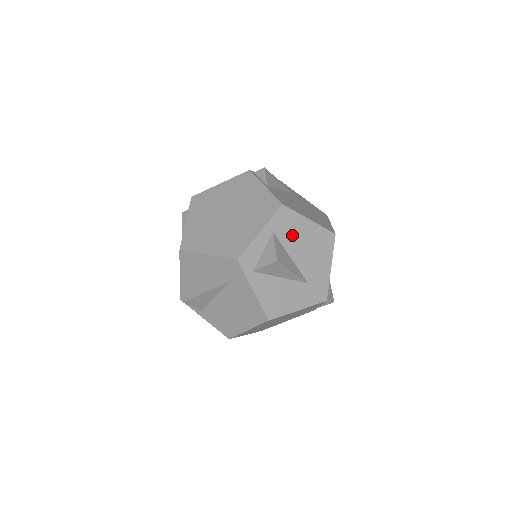
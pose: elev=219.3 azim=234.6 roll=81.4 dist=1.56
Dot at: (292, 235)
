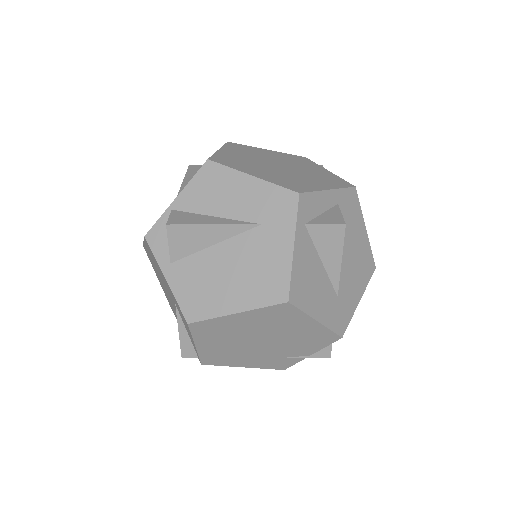
Dot at: (349, 226)
